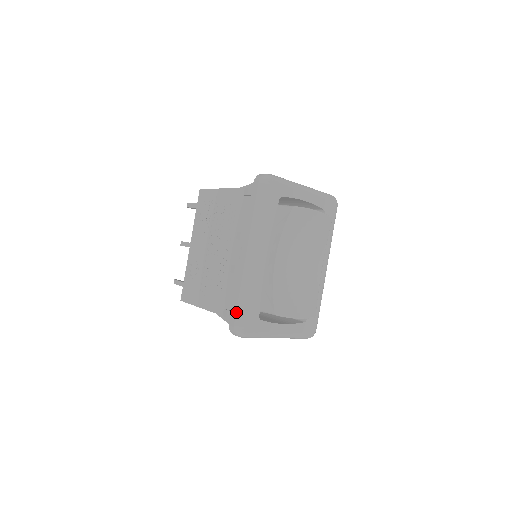
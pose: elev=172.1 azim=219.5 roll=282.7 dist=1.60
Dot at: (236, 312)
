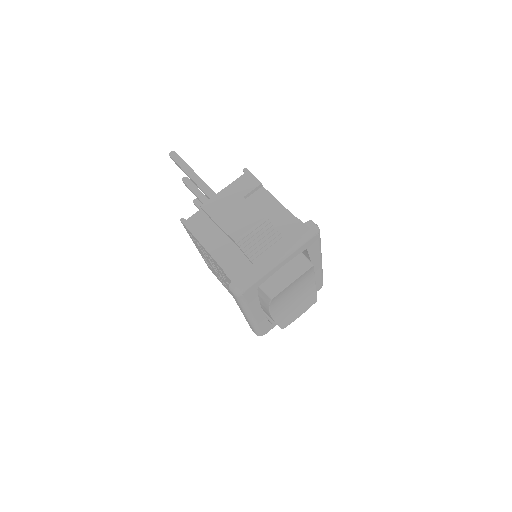
Dot at: occluded
